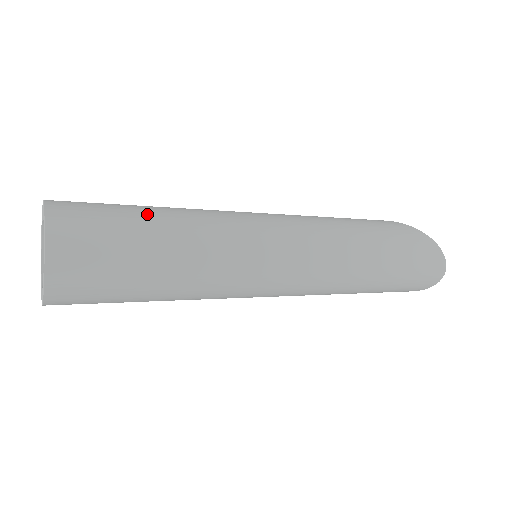
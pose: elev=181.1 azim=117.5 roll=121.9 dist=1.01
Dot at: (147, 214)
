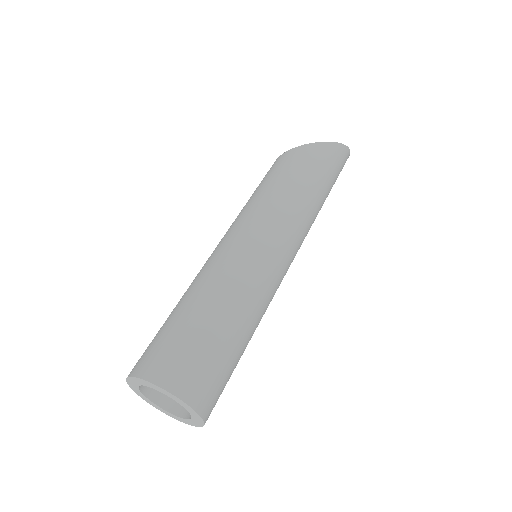
Dot at: (226, 329)
